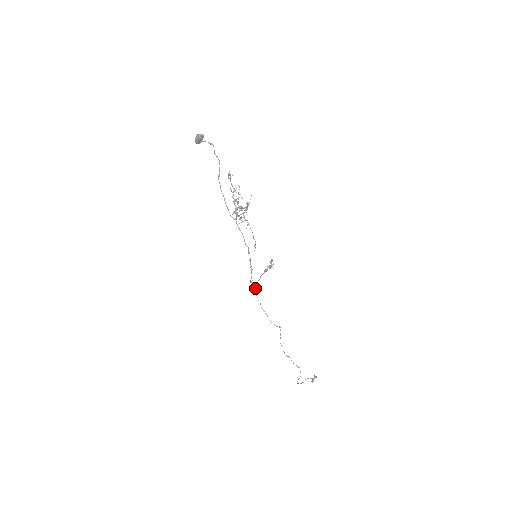
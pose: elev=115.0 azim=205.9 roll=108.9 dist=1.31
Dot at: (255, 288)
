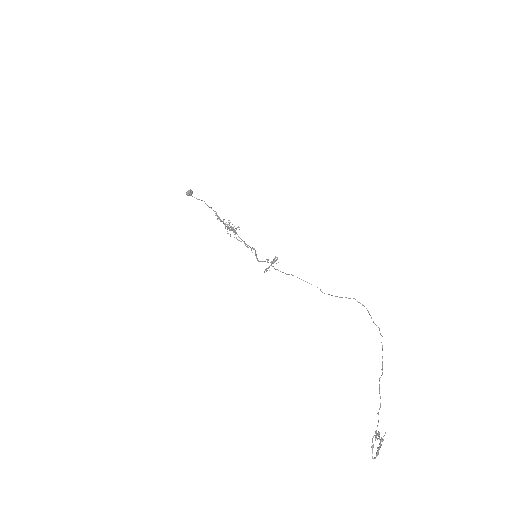
Dot at: (273, 266)
